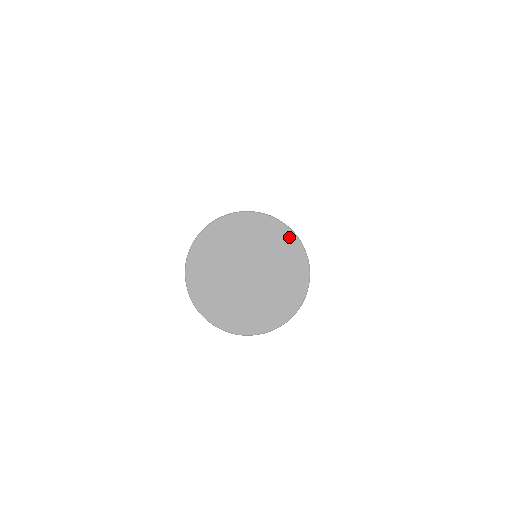
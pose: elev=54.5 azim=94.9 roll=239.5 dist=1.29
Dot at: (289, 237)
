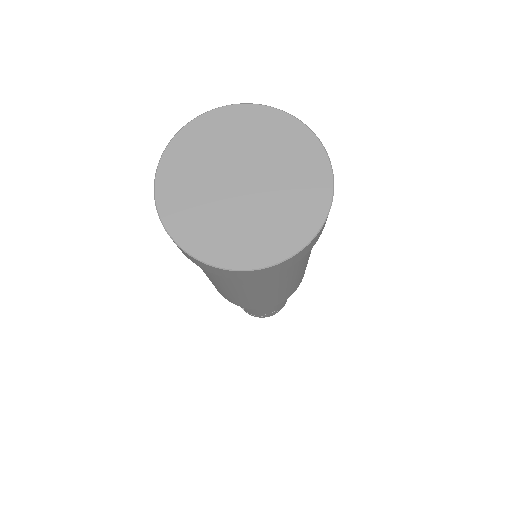
Dot at: (300, 131)
